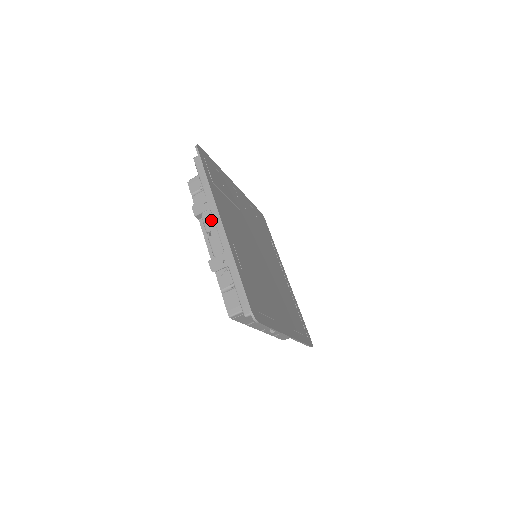
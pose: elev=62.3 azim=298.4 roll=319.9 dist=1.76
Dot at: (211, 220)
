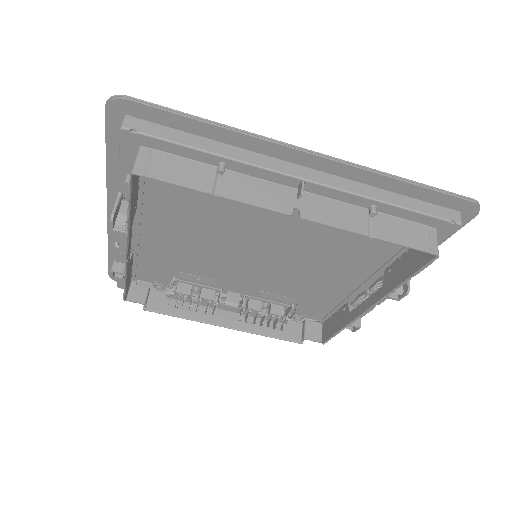
Dot at: occluded
